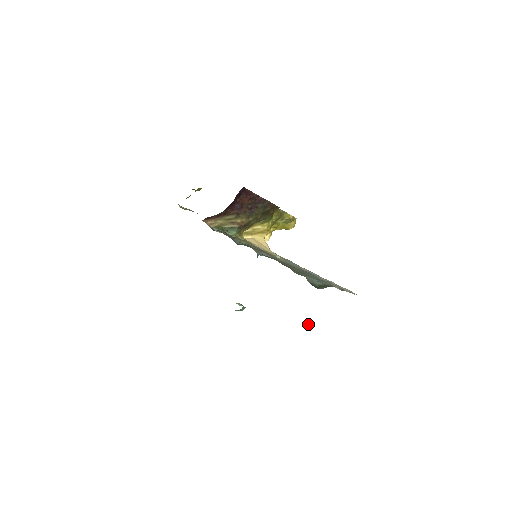
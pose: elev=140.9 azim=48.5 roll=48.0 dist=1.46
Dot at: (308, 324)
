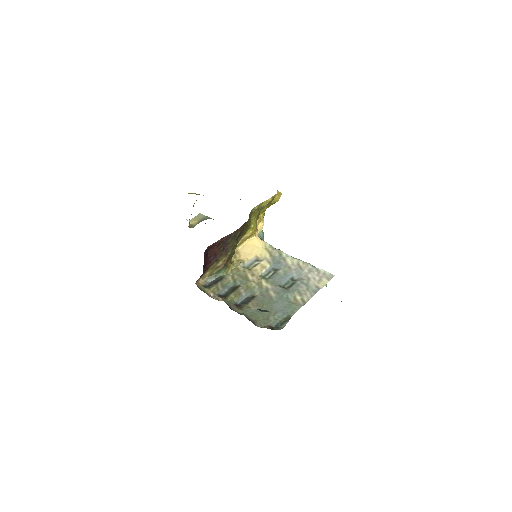
Dot at: occluded
